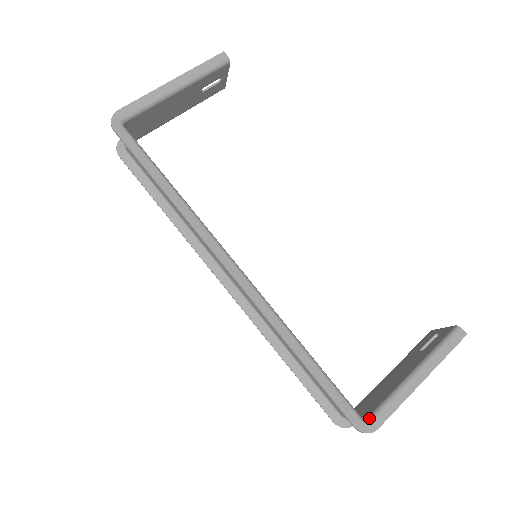
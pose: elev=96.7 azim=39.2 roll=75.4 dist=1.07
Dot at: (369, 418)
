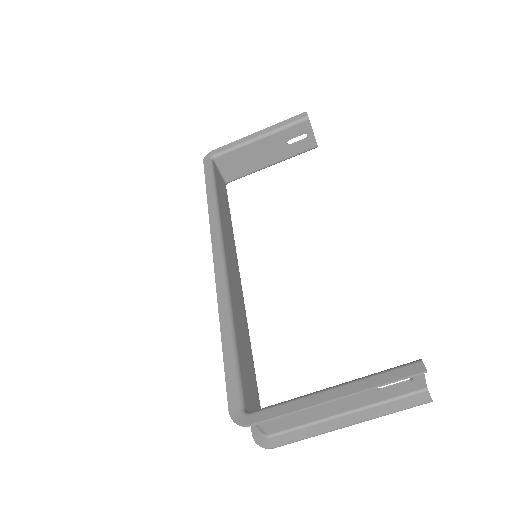
Dot at: (250, 412)
